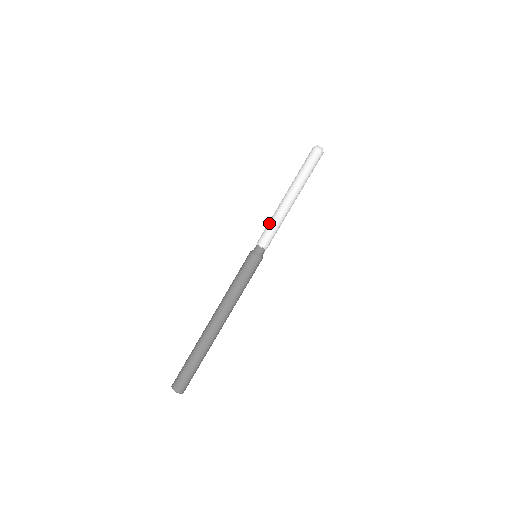
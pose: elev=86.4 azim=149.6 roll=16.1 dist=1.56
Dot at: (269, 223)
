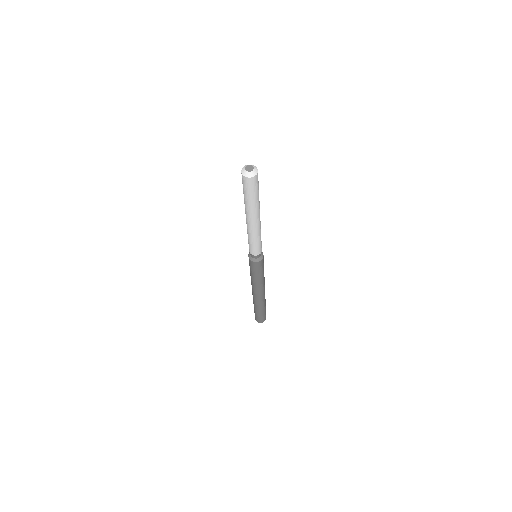
Dot at: (254, 243)
